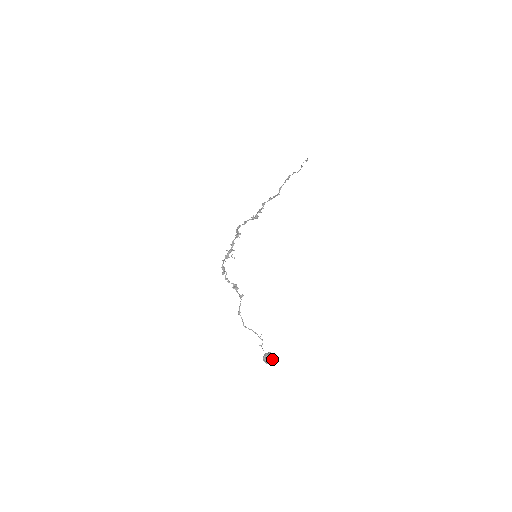
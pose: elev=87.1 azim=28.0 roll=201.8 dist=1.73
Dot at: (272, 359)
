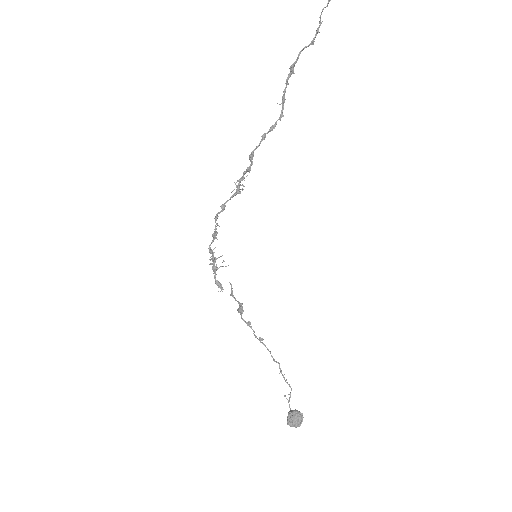
Dot at: (297, 423)
